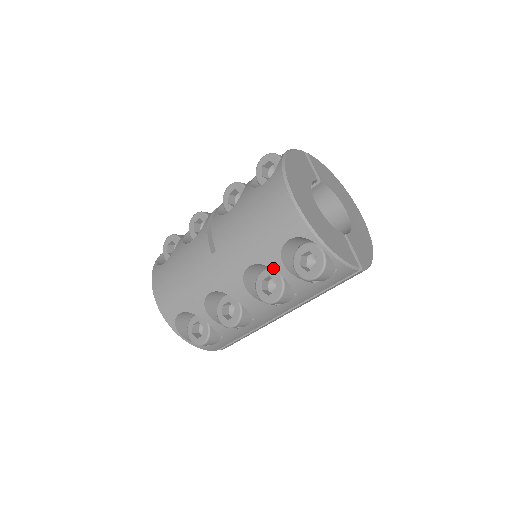
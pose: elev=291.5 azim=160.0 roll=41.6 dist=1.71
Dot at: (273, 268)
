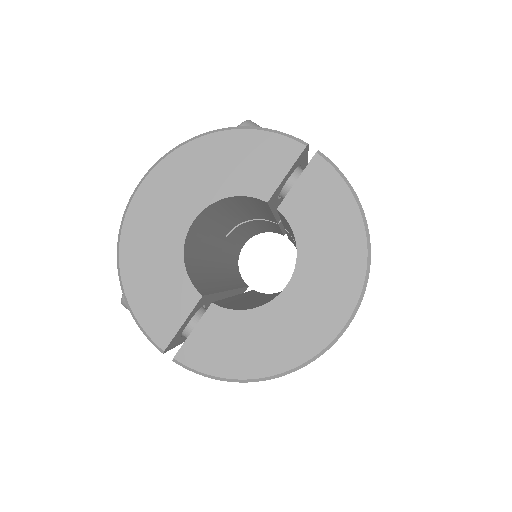
Dot at: occluded
